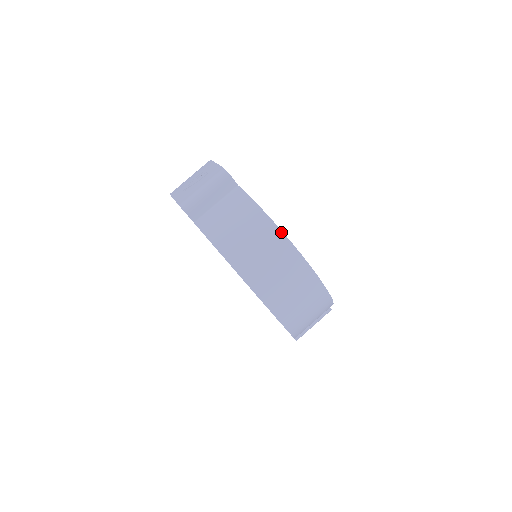
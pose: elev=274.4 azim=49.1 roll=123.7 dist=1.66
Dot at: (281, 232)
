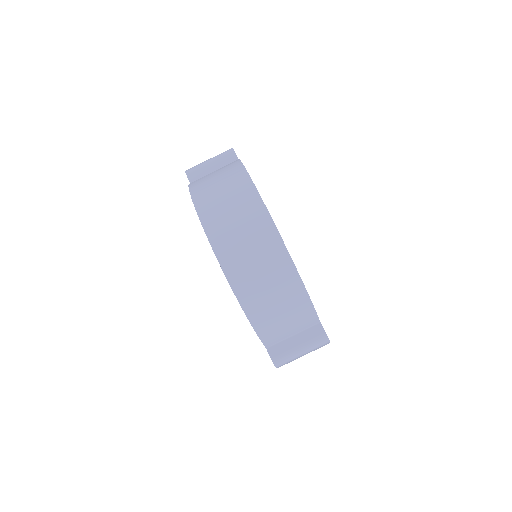
Dot at: (247, 174)
